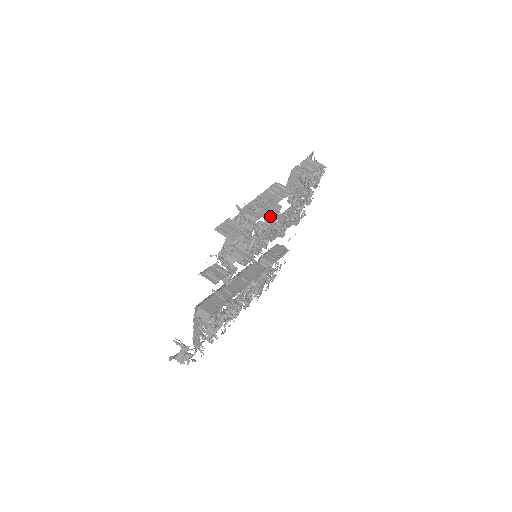
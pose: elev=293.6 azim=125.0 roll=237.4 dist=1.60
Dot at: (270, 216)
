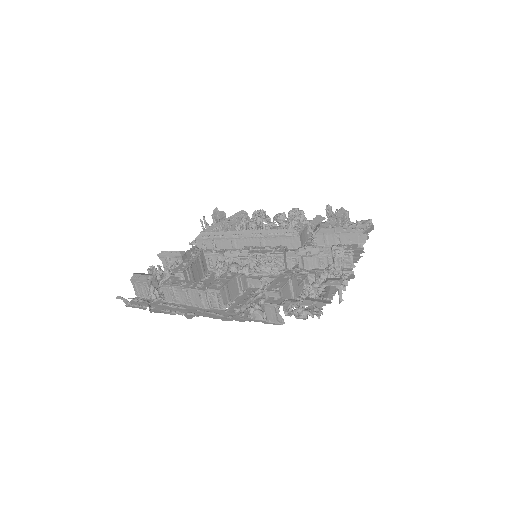
Dot at: occluded
